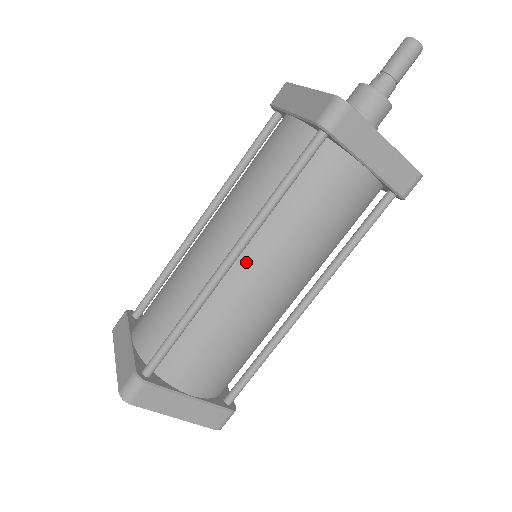
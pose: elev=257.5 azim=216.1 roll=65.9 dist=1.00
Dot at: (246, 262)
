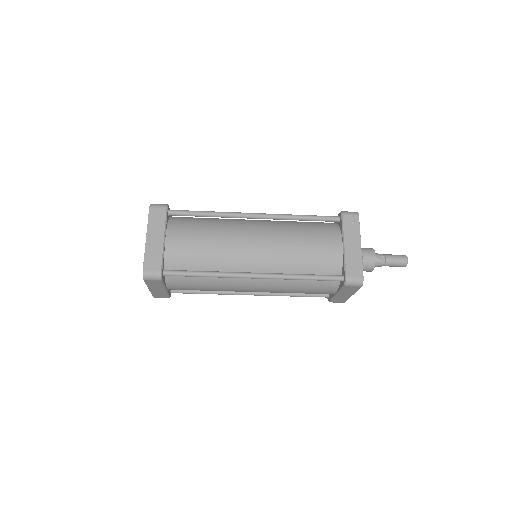
Dot at: occluded
